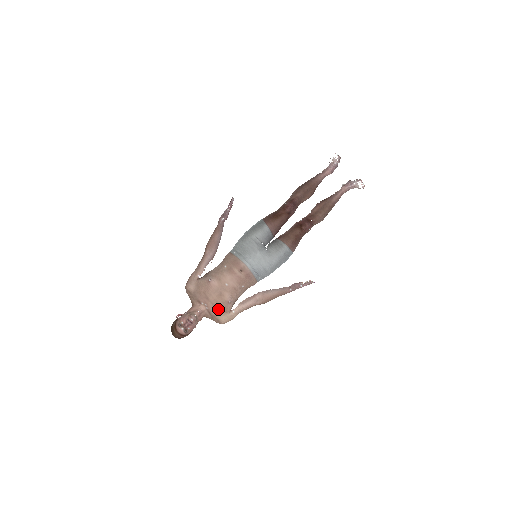
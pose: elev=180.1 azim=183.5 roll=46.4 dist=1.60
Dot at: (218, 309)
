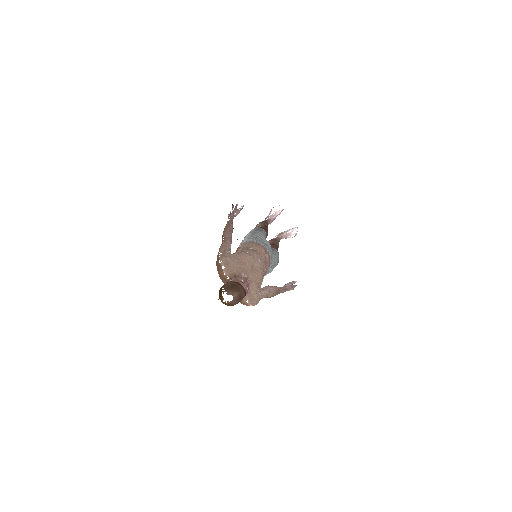
Dot at: (255, 283)
